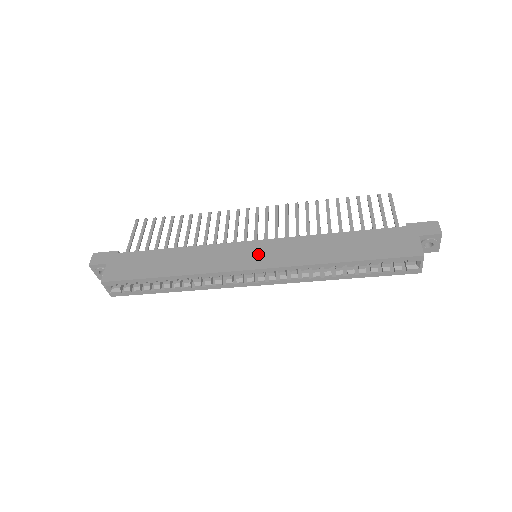
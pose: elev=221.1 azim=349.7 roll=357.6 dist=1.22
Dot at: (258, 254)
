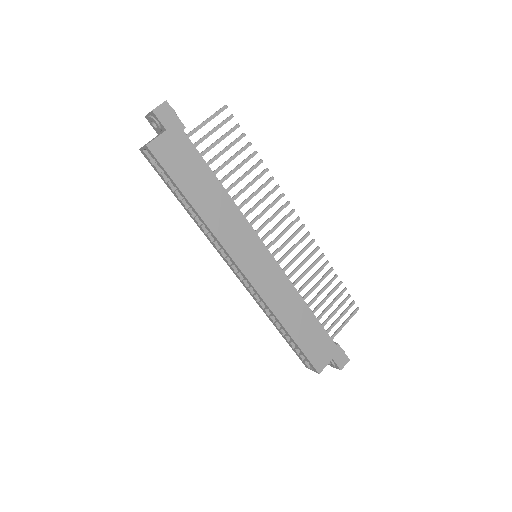
Dot at: (258, 265)
